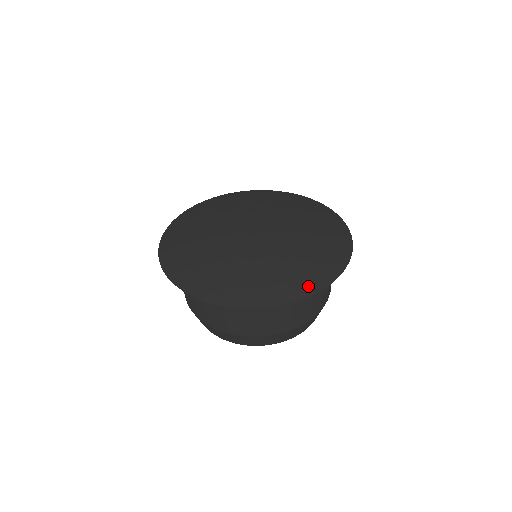
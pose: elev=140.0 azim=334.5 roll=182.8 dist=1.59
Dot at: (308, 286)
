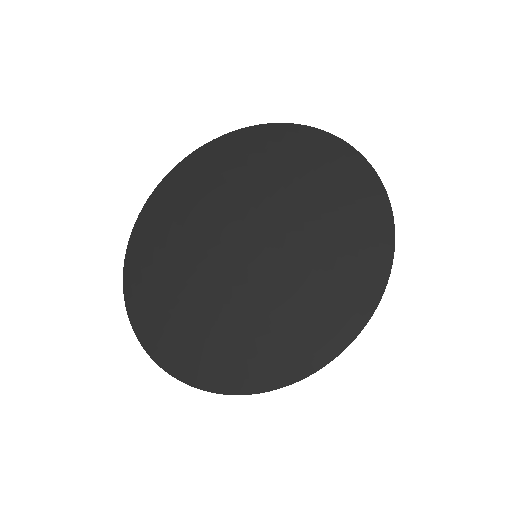
Dot at: (288, 367)
